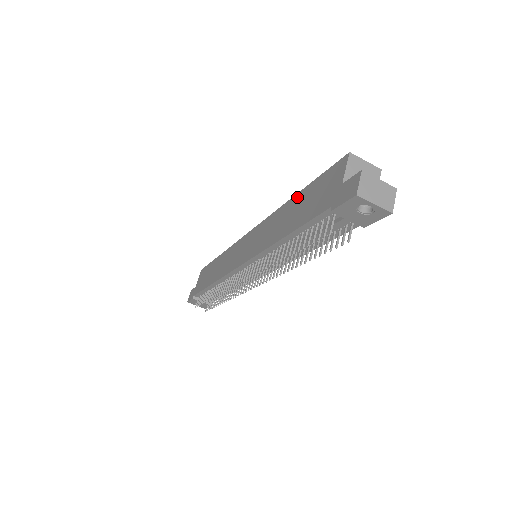
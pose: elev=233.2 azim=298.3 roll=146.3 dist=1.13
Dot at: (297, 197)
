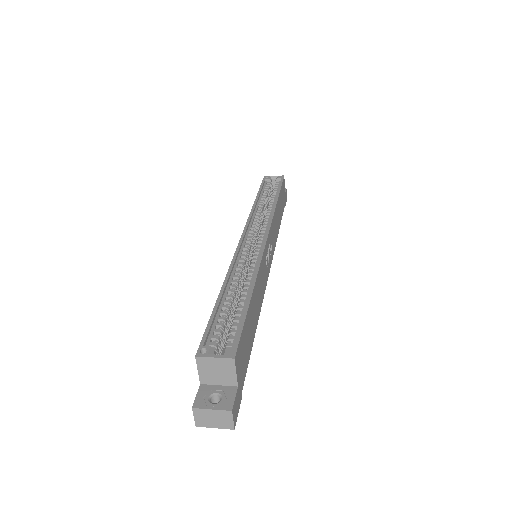
Dot at: occluded
